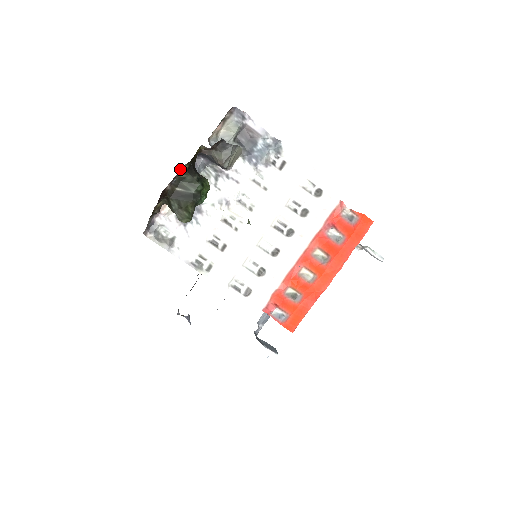
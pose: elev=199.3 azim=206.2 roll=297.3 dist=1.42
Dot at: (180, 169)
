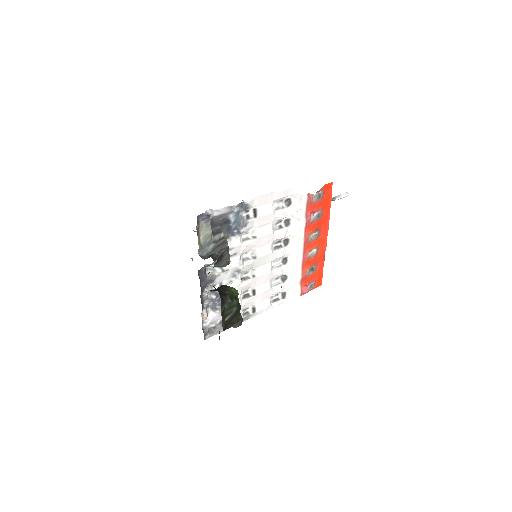
Dot at: occluded
